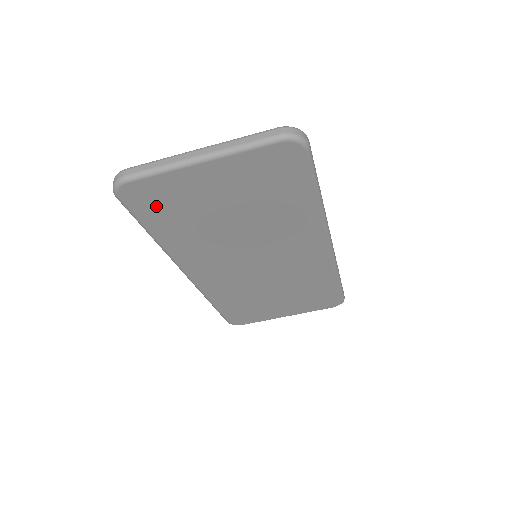
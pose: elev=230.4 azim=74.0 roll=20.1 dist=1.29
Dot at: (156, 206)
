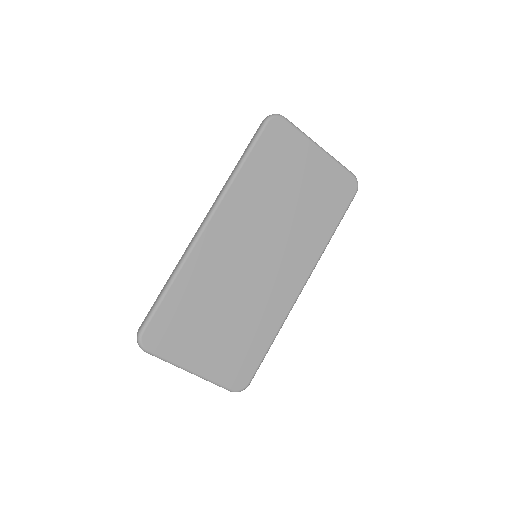
Dot at: (274, 147)
